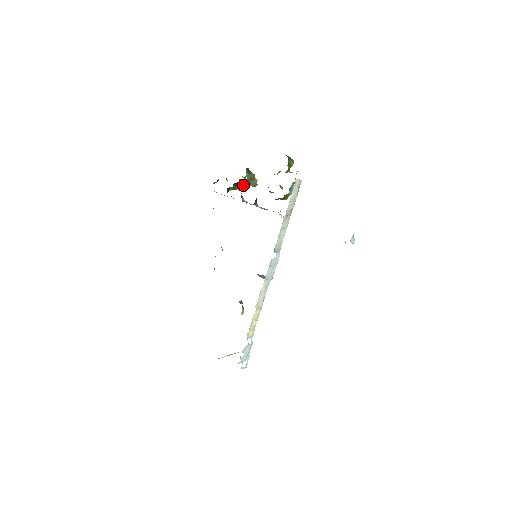
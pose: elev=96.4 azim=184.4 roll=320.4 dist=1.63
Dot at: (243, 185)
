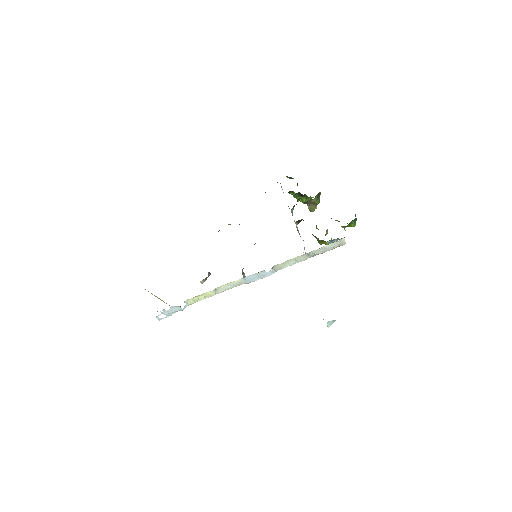
Dot at: (304, 201)
